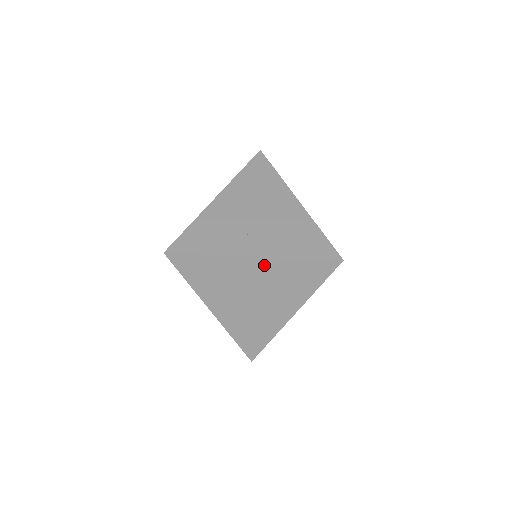
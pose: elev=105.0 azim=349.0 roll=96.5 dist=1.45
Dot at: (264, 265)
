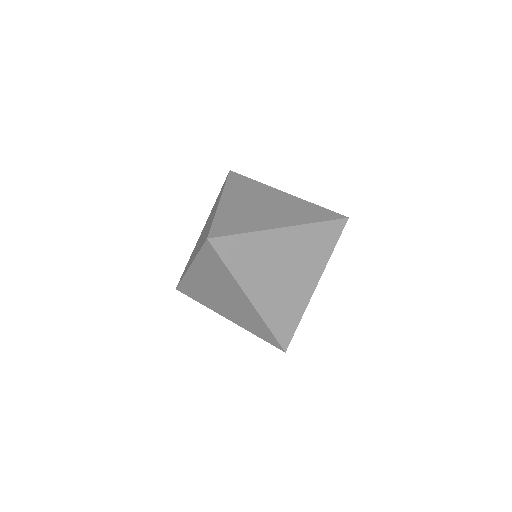
Dot at: (249, 306)
